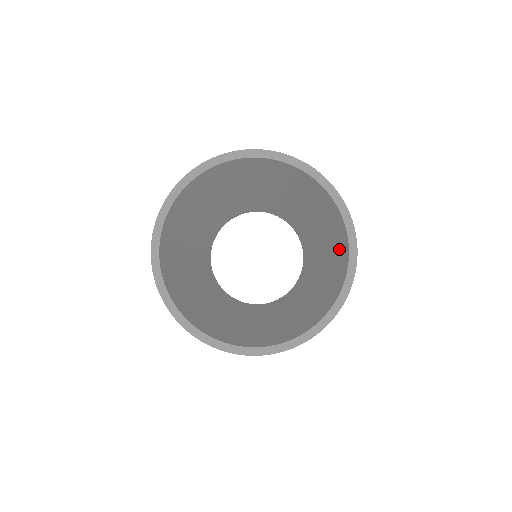
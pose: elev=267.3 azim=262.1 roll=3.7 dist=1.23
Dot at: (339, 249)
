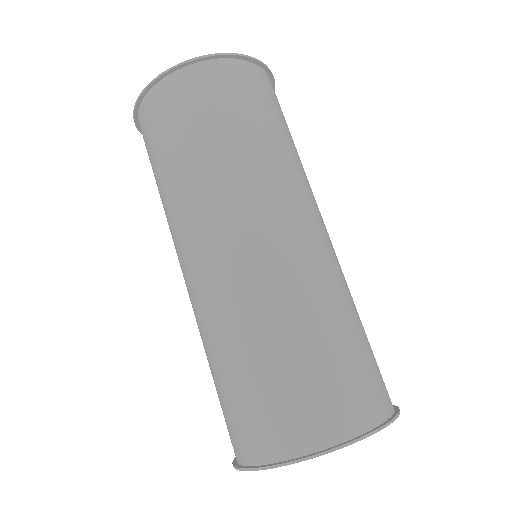
Dot at: occluded
